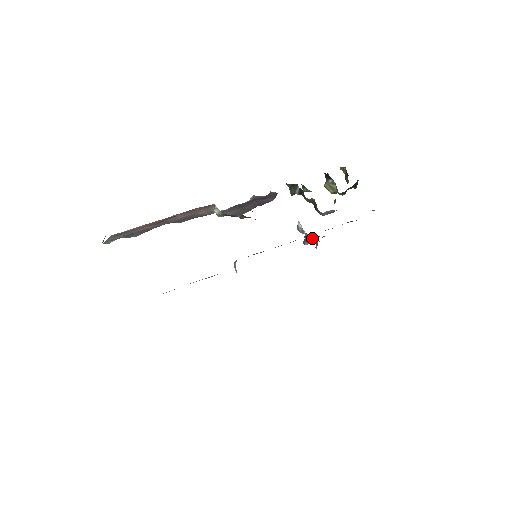
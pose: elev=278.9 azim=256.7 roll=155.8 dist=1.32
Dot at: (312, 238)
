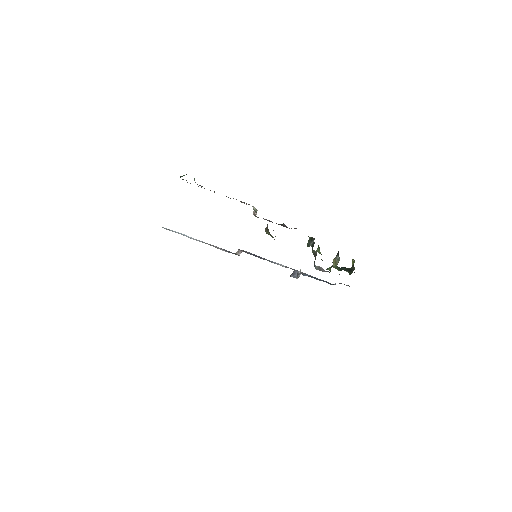
Dot at: (297, 272)
